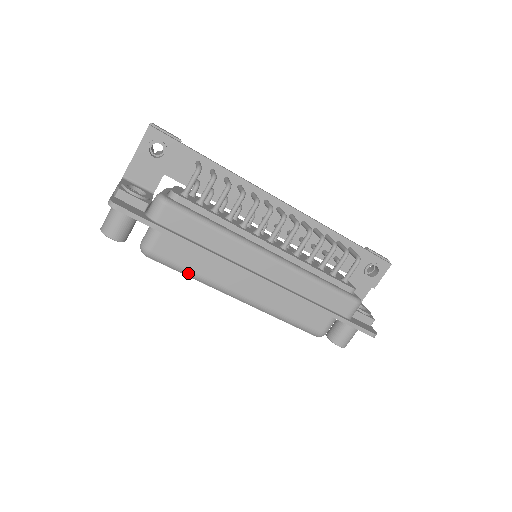
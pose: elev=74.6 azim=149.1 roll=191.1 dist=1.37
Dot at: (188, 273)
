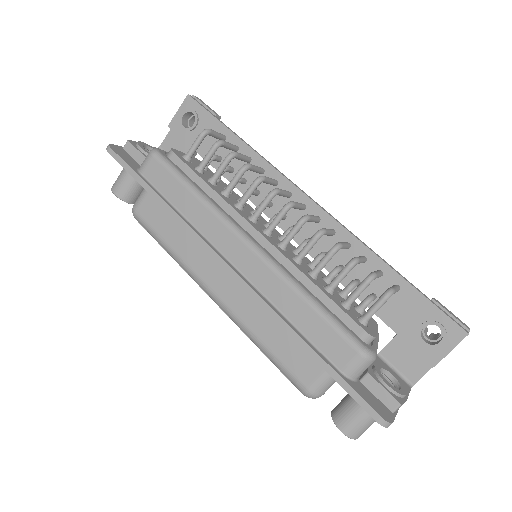
Dot at: (165, 246)
